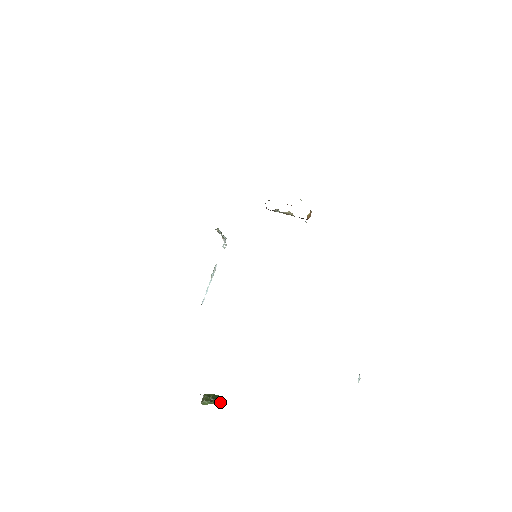
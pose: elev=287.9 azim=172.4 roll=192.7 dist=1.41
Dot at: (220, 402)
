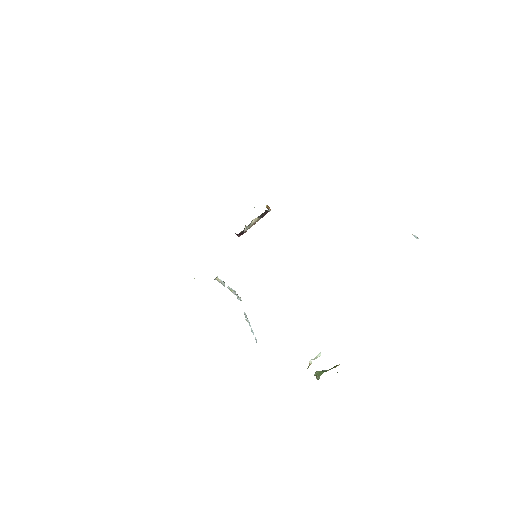
Dot at: occluded
